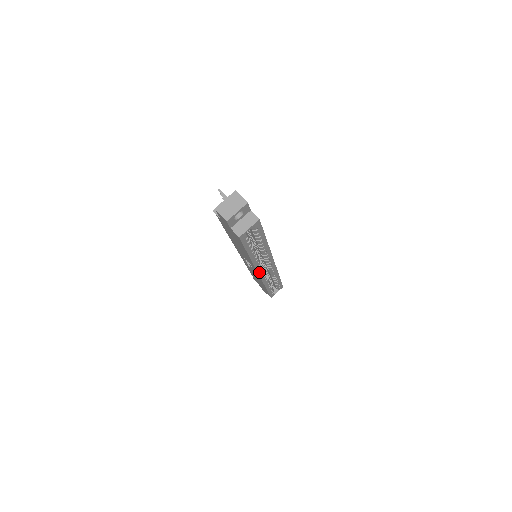
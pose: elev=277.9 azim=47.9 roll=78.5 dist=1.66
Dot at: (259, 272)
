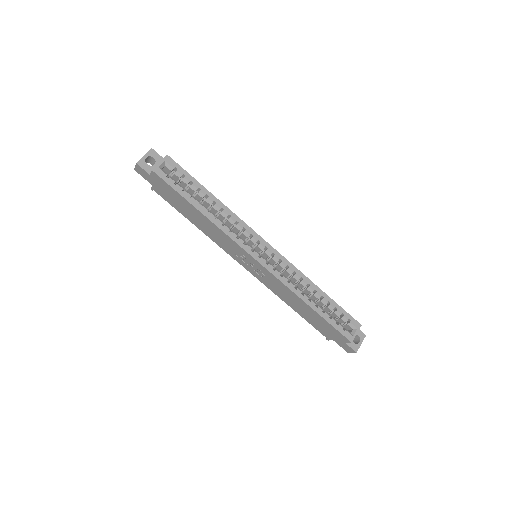
Dot at: (251, 254)
